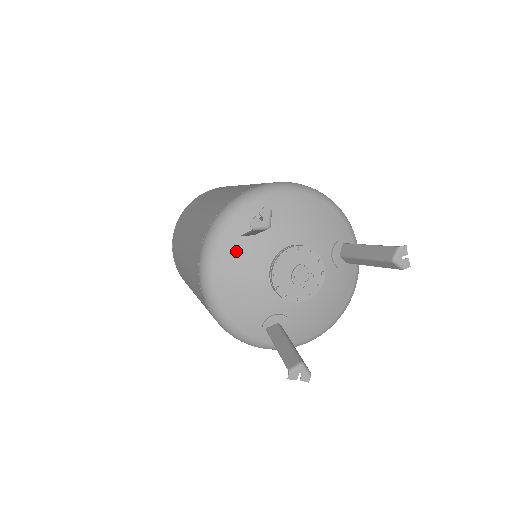
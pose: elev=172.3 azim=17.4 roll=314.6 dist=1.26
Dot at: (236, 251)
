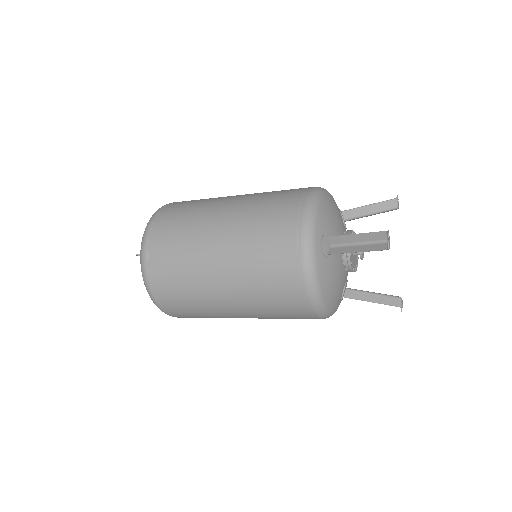
Dot at: (328, 267)
